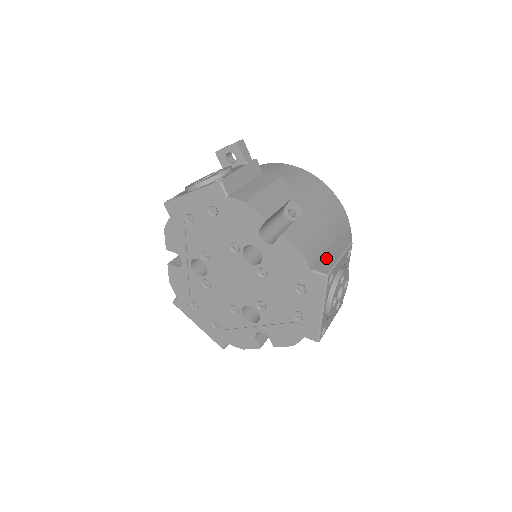
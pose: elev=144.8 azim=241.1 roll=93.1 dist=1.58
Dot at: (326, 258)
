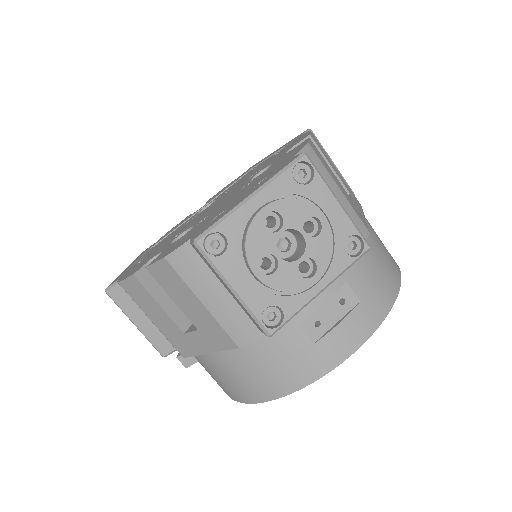
Dot at: occluded
